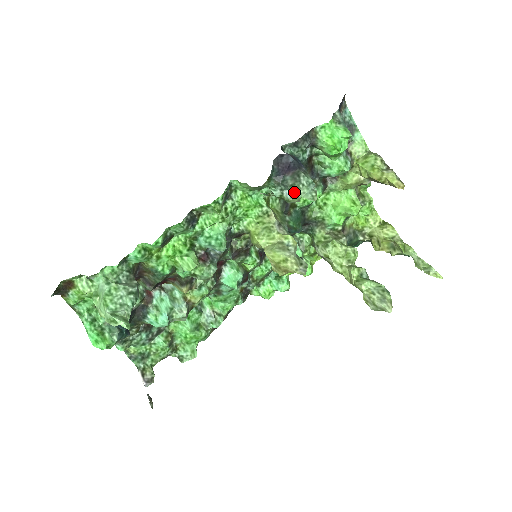
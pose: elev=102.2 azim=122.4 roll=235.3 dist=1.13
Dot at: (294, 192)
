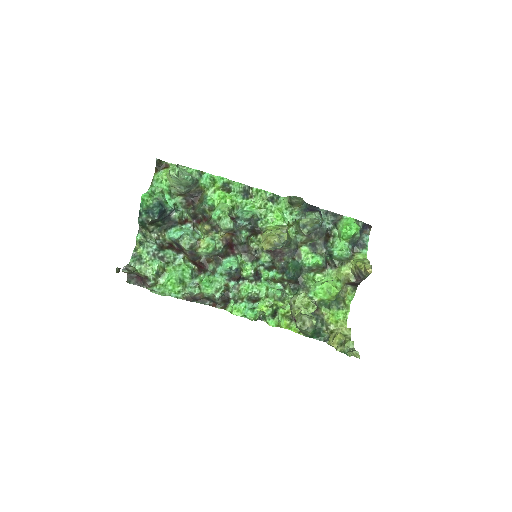
Dot at: (308, 215)
